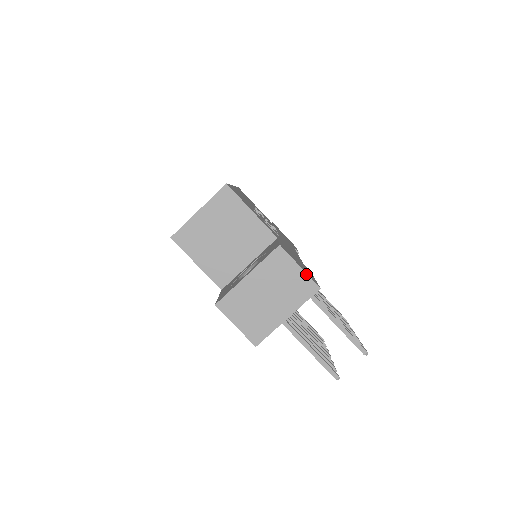
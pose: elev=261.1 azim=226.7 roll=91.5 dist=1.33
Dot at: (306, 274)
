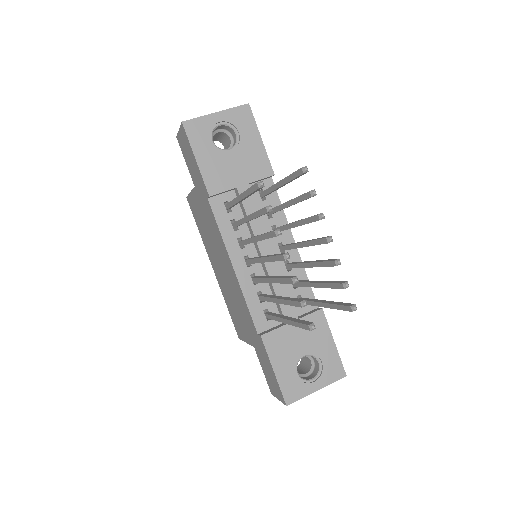
Dot at: occluded
